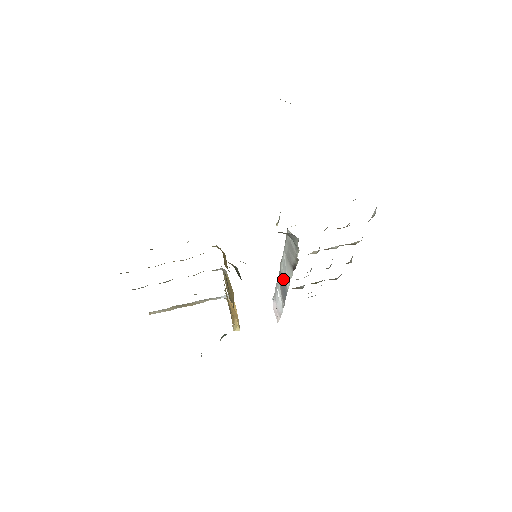
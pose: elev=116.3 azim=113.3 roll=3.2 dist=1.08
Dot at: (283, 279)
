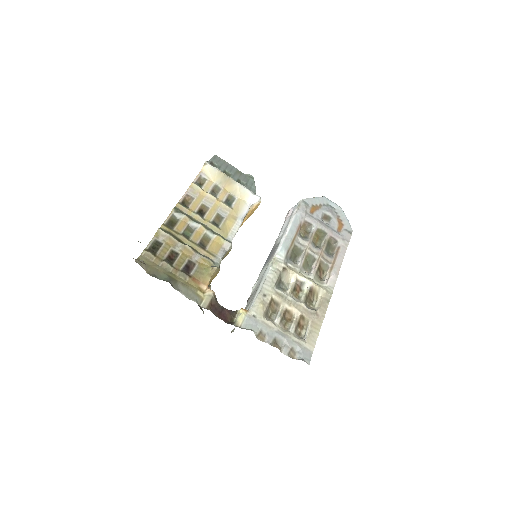
Dot at: (265, 265)
